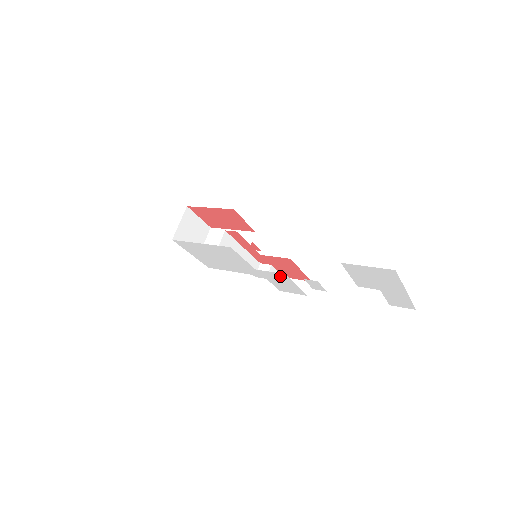
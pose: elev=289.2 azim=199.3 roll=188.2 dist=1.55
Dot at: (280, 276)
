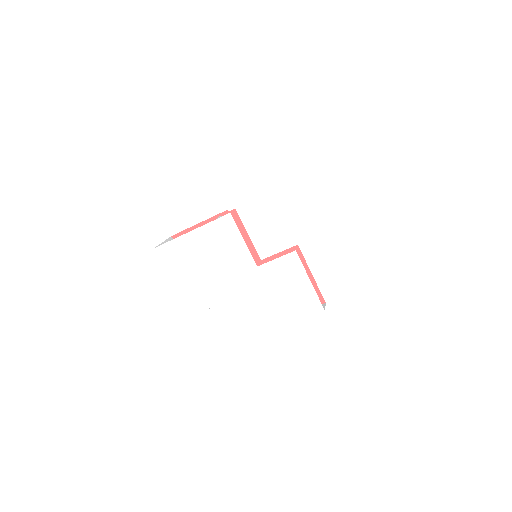
Dot at: (289, 265)
